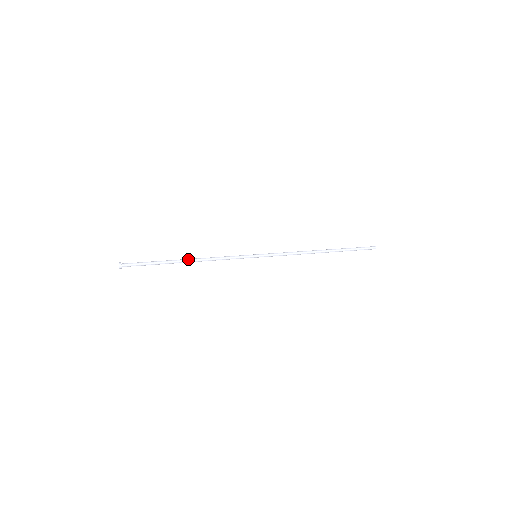
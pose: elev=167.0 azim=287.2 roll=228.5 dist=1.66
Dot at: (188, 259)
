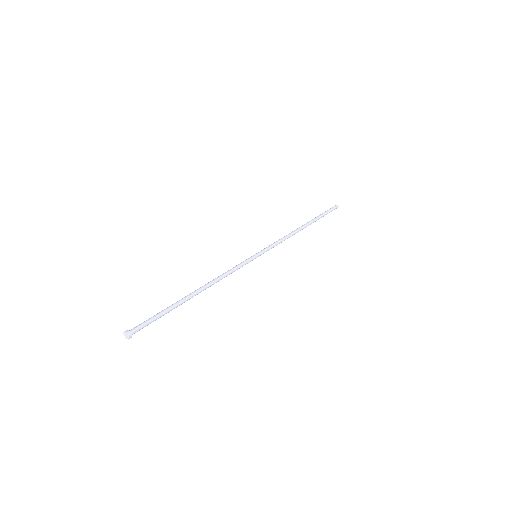
Dot at: (198, 290)
